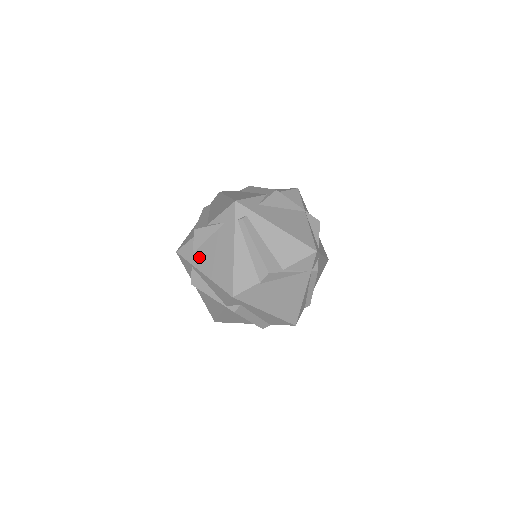
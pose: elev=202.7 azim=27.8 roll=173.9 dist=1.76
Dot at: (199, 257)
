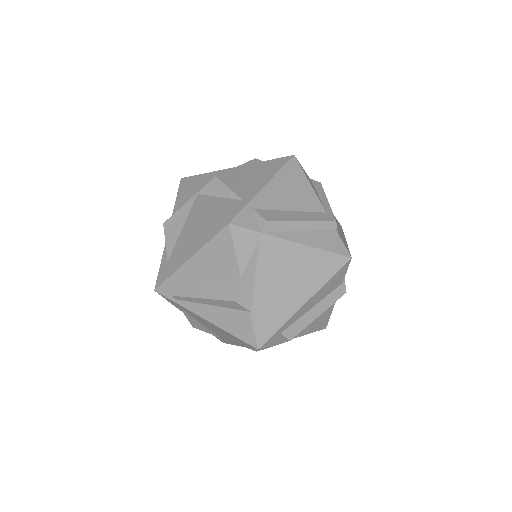
Dot at: occluded
